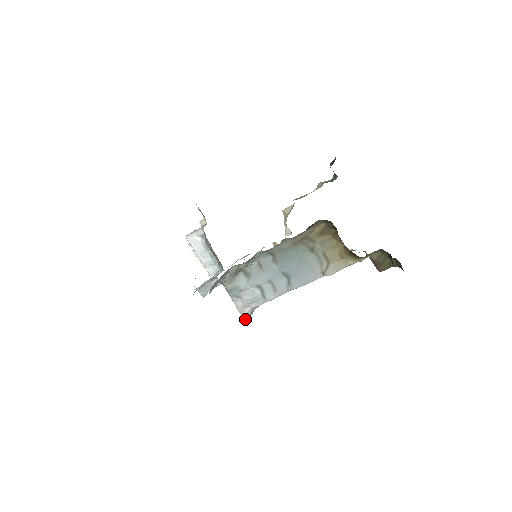
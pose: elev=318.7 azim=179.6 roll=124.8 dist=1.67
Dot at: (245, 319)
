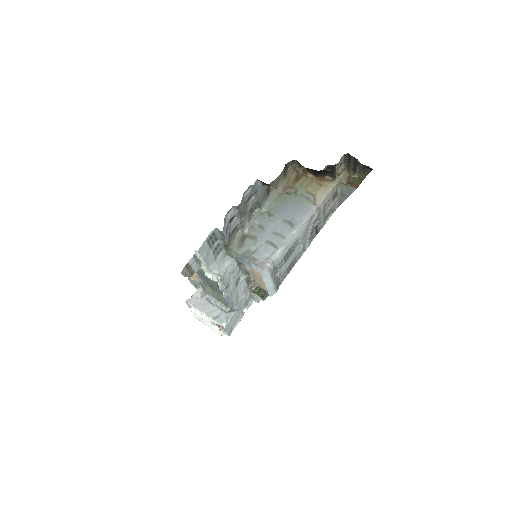
Dot at: (268, 274)
